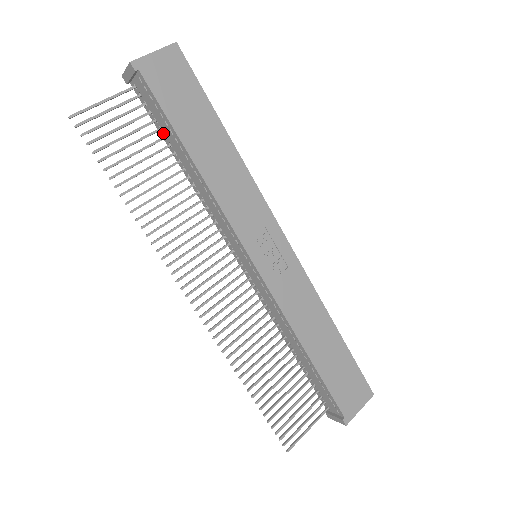
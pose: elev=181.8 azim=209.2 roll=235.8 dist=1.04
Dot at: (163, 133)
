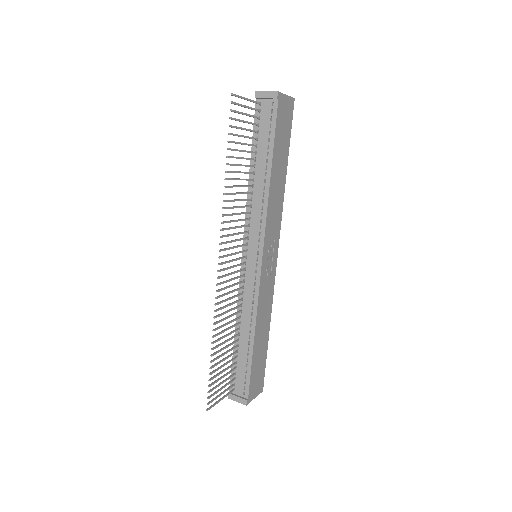
Dot at: (257, 142)
